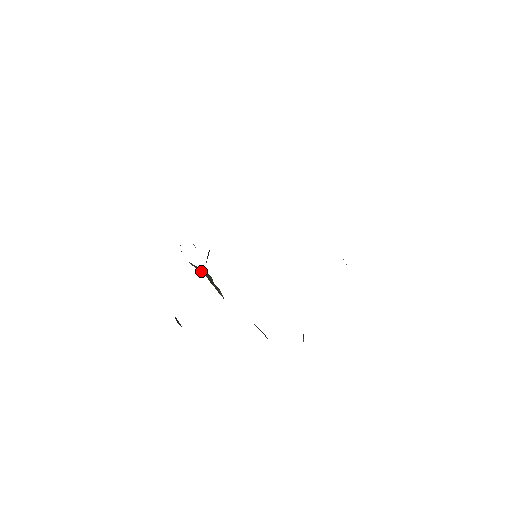
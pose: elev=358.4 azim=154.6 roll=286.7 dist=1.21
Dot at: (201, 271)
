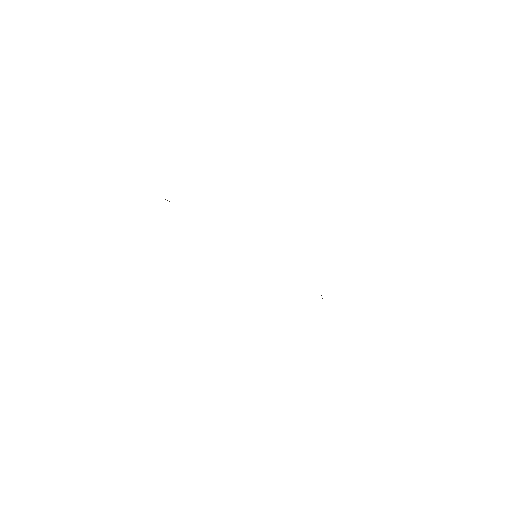
Dot at: occluded
